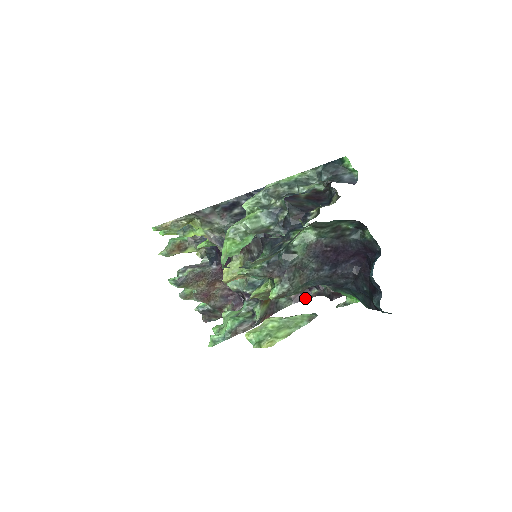
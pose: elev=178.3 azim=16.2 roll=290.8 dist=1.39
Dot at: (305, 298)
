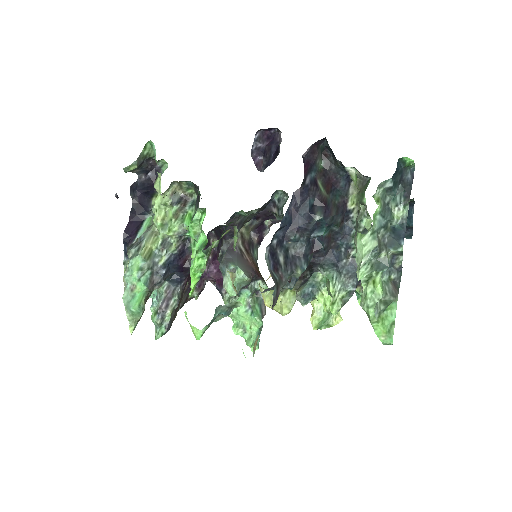
Dot at: (264, 234)
